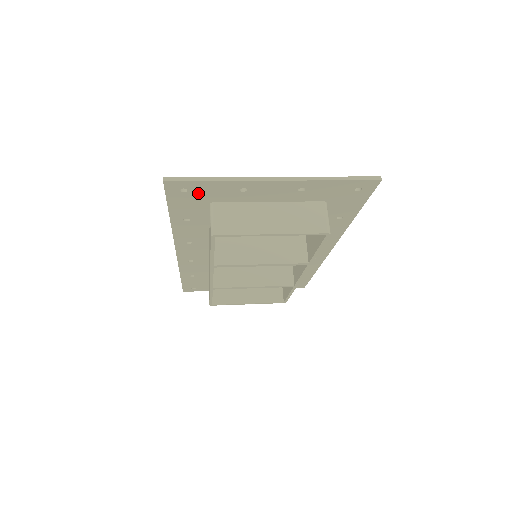
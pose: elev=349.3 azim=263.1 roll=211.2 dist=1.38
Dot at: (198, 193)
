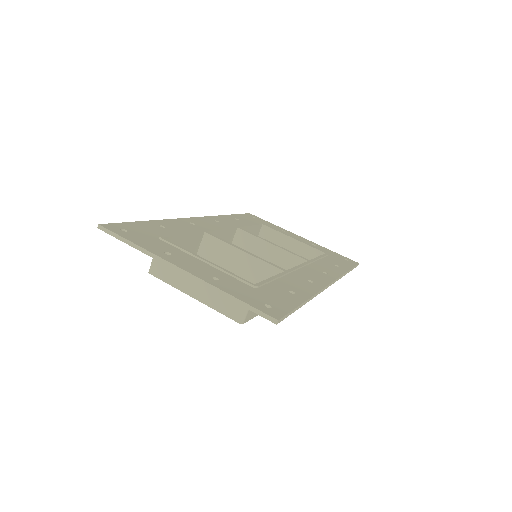
Dot at: occluded
